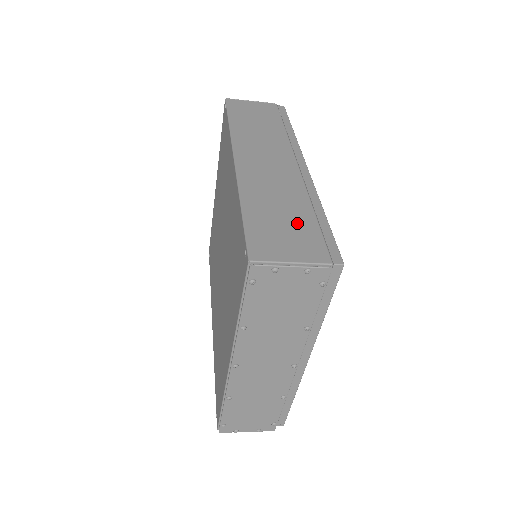
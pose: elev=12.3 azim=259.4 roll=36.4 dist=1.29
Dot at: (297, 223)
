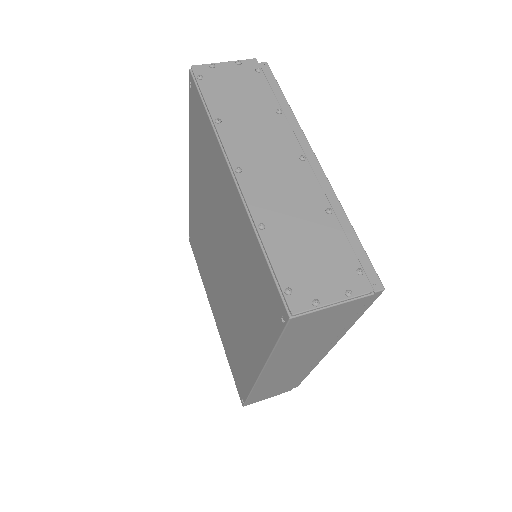
Dot at: occluded
